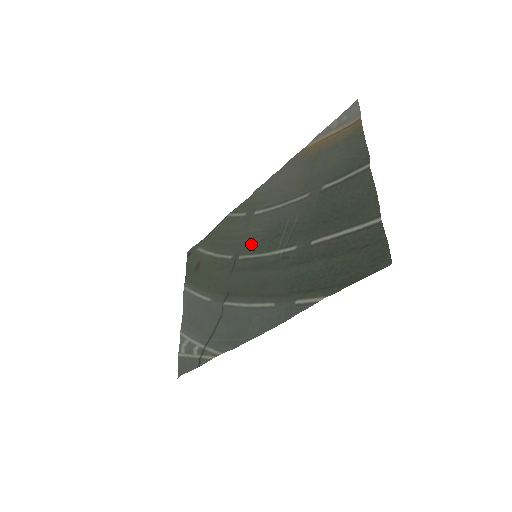
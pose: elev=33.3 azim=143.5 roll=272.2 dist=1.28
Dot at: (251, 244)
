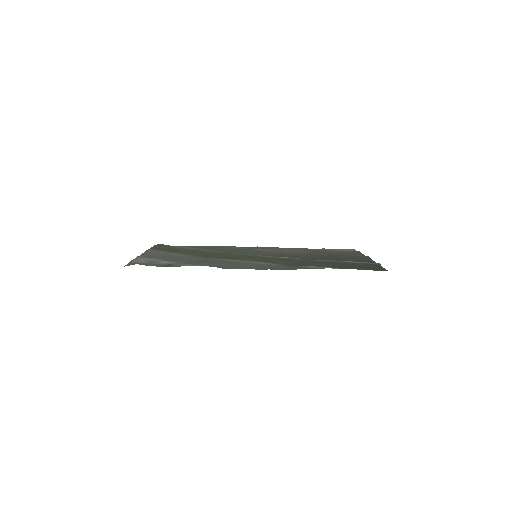
Dot at: occluded
